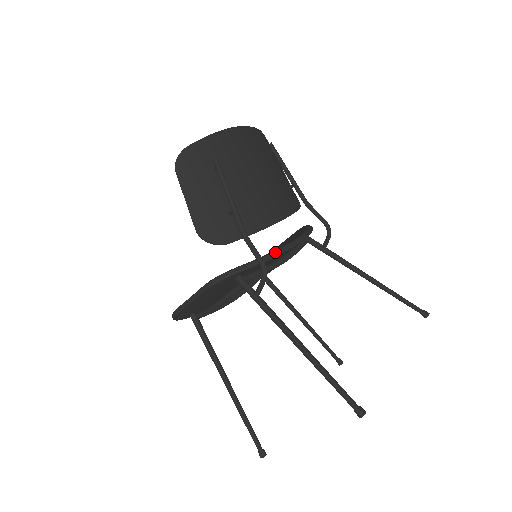
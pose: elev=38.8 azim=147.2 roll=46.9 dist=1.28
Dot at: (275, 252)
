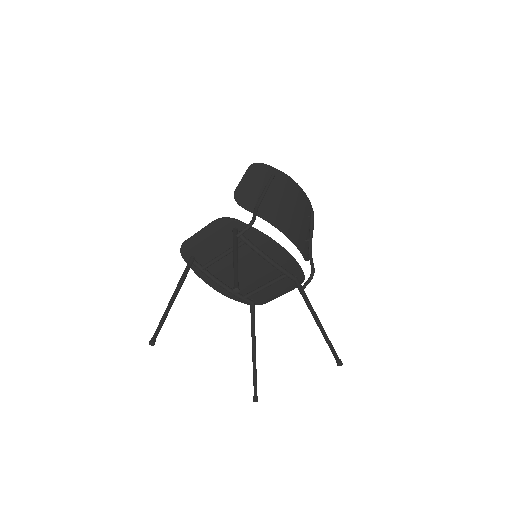
Dot at: (267, 235)
